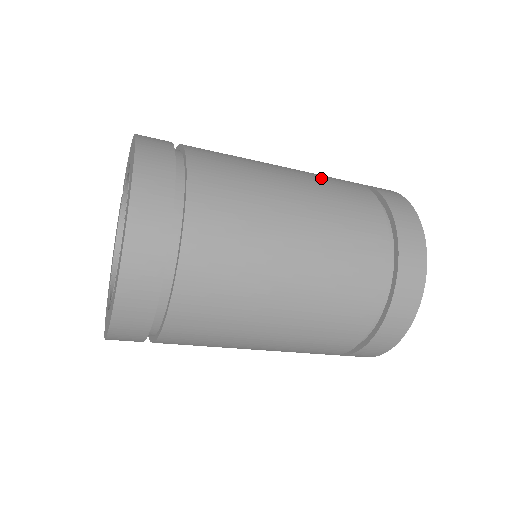
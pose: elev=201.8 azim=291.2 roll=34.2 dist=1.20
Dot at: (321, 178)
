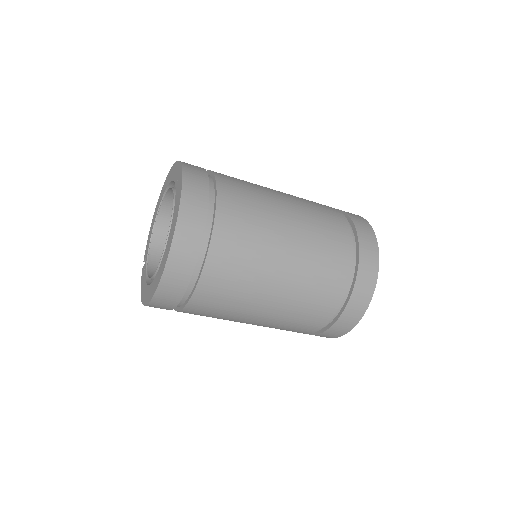
Dot at: occluded
